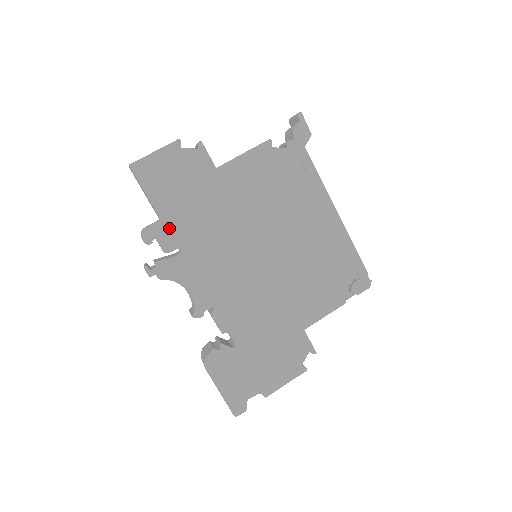
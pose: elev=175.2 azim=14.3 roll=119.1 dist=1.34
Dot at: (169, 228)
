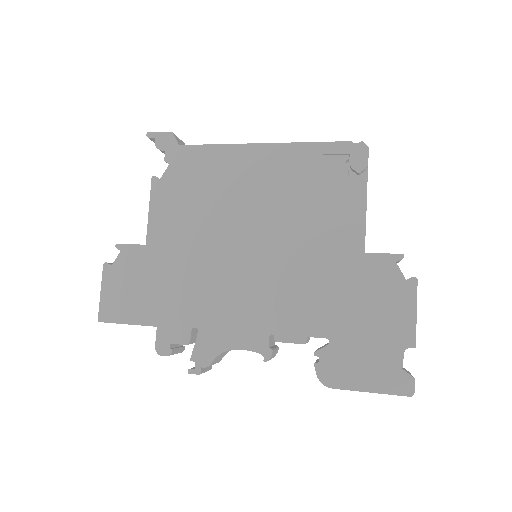
Dot at: (169, 324)
